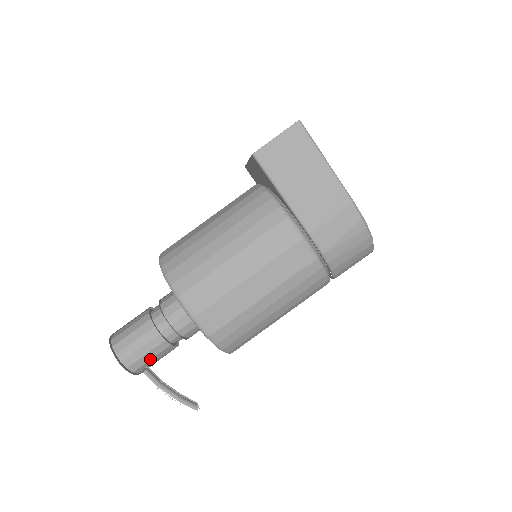
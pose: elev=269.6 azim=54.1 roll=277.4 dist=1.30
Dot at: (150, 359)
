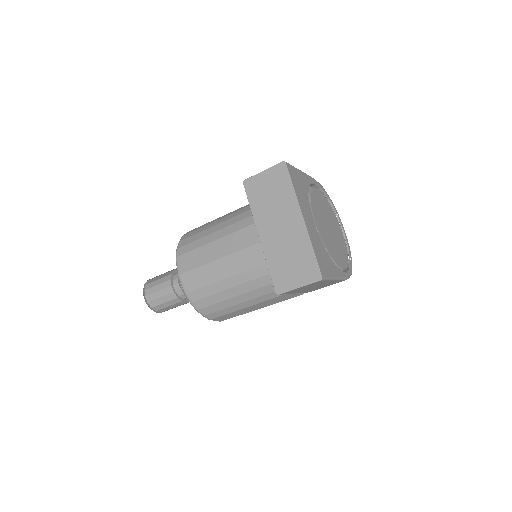
Dot at: occluded
